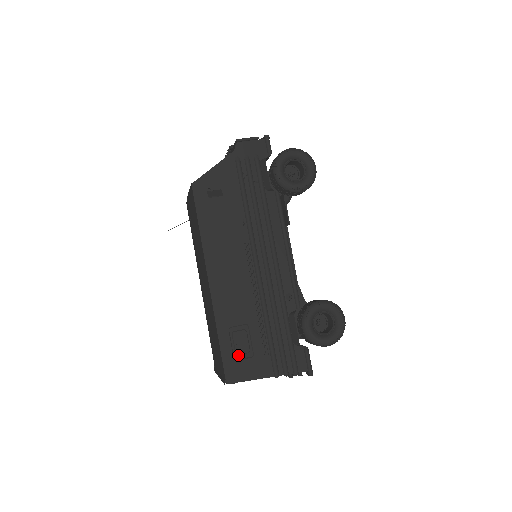
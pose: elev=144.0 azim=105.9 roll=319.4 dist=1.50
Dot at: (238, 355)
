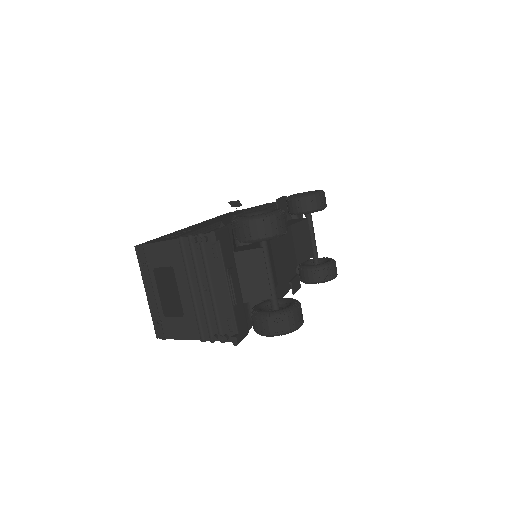
Dot at: occluded
